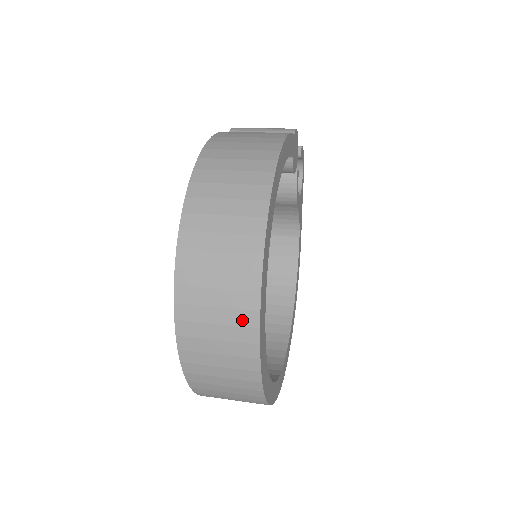
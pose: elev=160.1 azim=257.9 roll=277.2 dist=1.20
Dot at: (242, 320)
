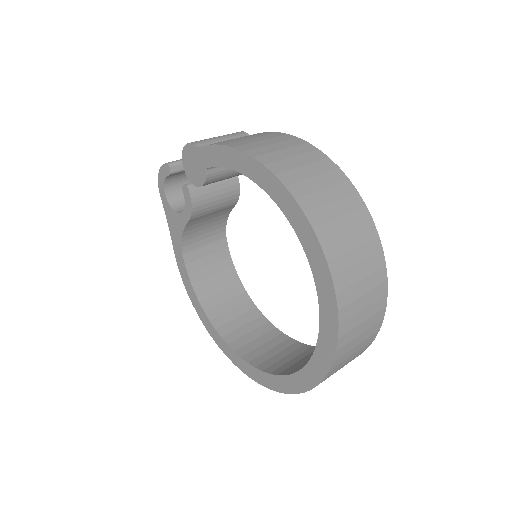
Dot at: (378, 280)
